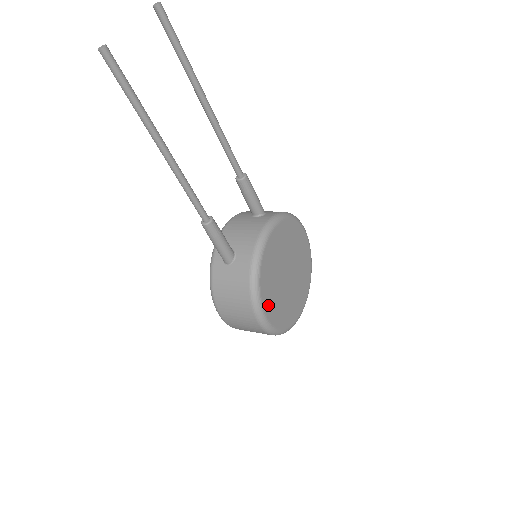
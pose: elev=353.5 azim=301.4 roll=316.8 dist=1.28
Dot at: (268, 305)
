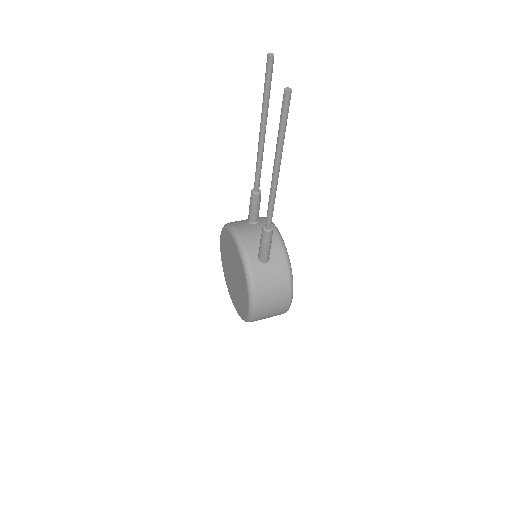
Dot at: occluded
